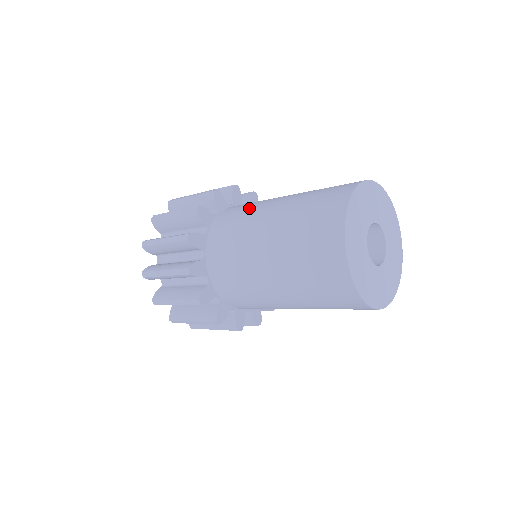
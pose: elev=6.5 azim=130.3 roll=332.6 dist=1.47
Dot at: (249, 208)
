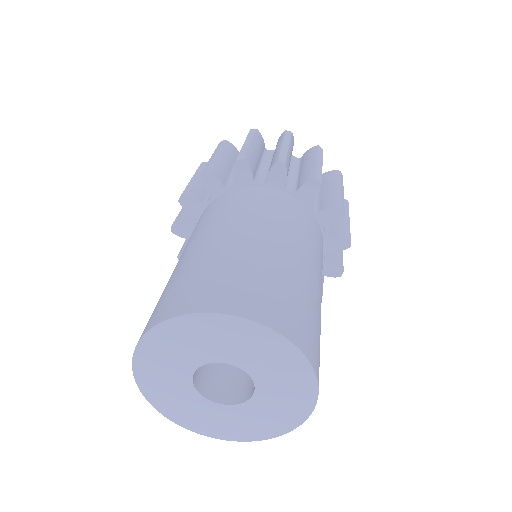
Dot at: (225, 212)
